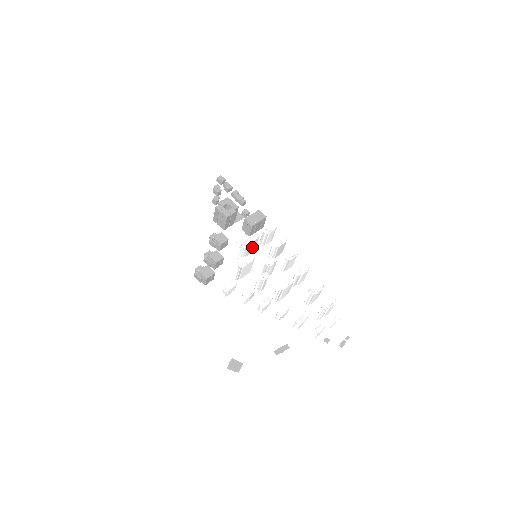
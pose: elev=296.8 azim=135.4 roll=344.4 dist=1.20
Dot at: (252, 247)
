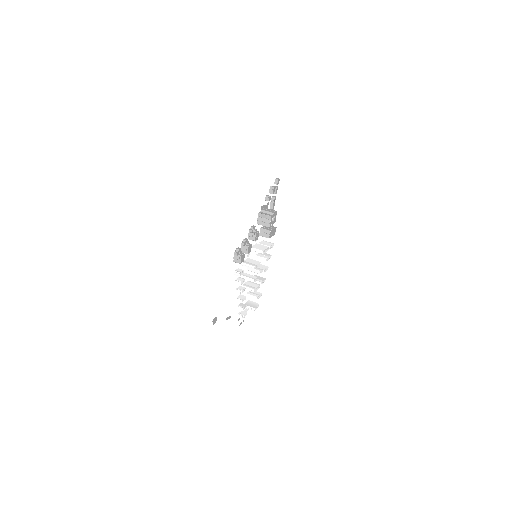
Dot at: occluded
